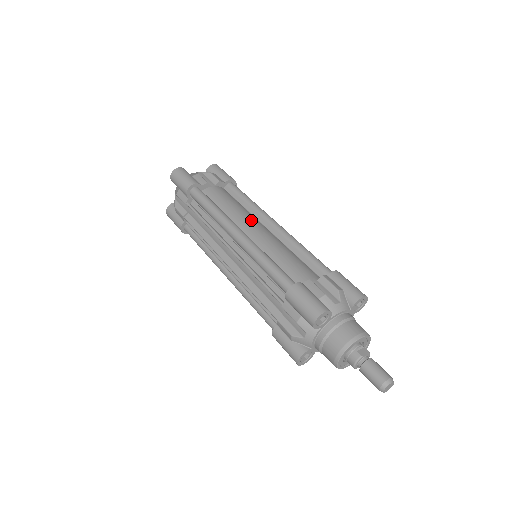
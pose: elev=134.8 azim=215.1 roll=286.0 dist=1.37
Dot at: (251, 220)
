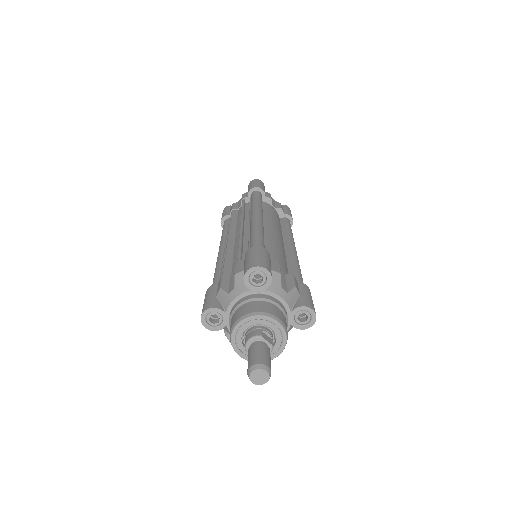
Dot at: (278, 230)
